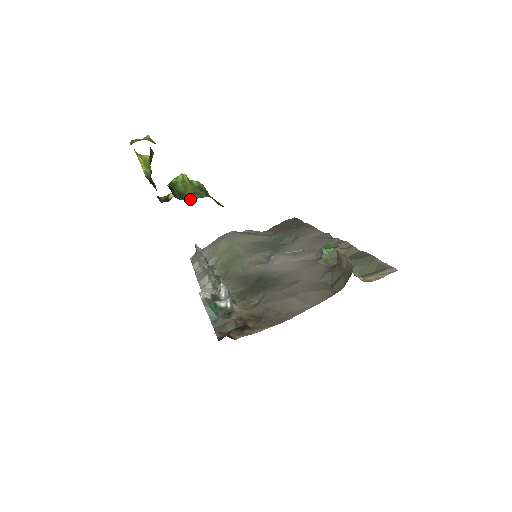
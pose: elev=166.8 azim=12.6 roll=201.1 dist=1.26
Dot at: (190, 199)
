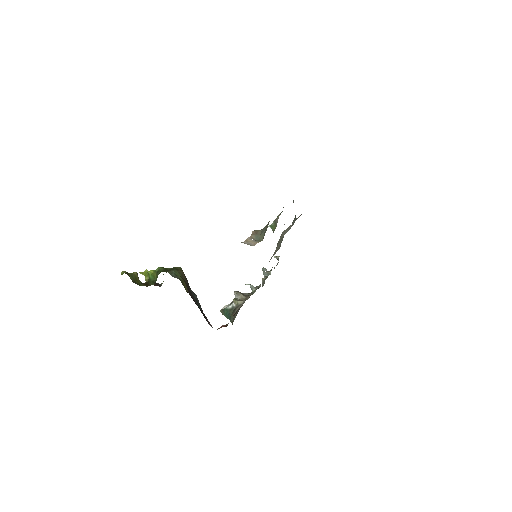
Dot at: occluded
